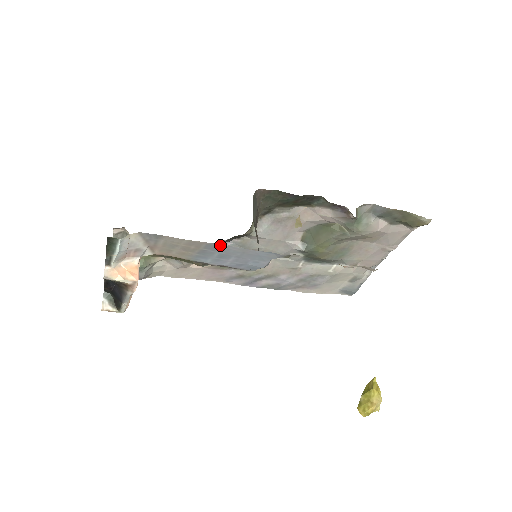
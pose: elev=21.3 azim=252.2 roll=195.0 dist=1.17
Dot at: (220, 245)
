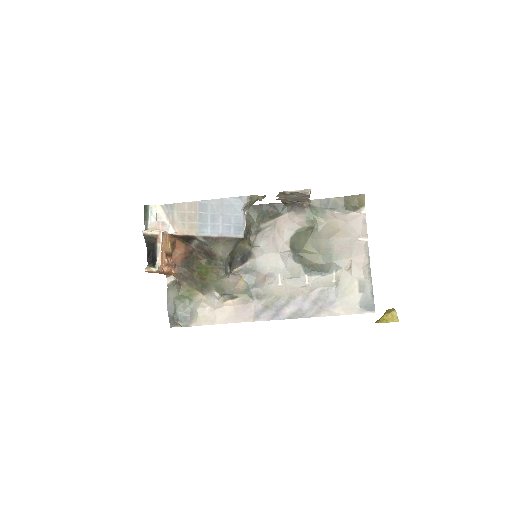
Dot at: (206, 202)
